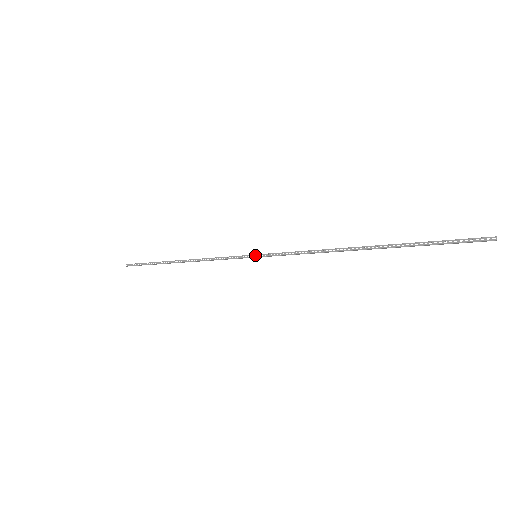
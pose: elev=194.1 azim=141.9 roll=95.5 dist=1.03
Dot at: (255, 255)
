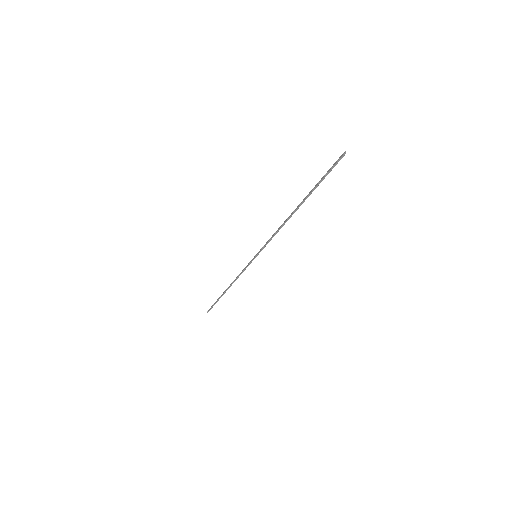
Dot at: (255, 255)
